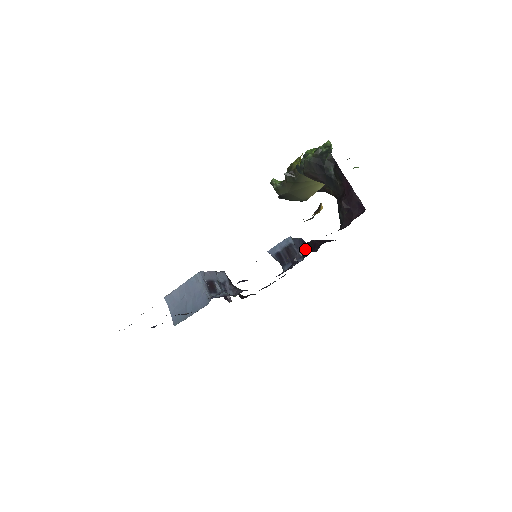
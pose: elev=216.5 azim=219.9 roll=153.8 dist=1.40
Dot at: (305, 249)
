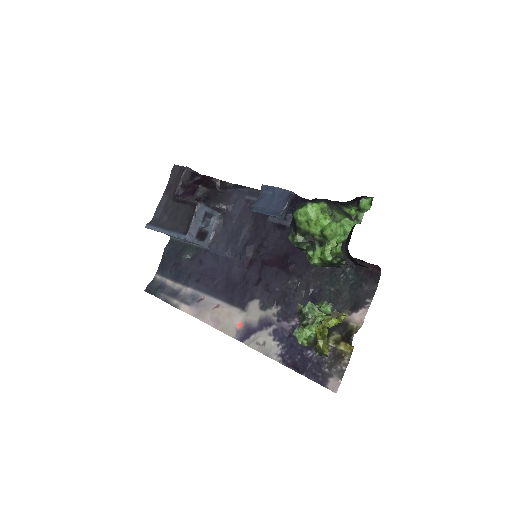
Dot at: occluded
